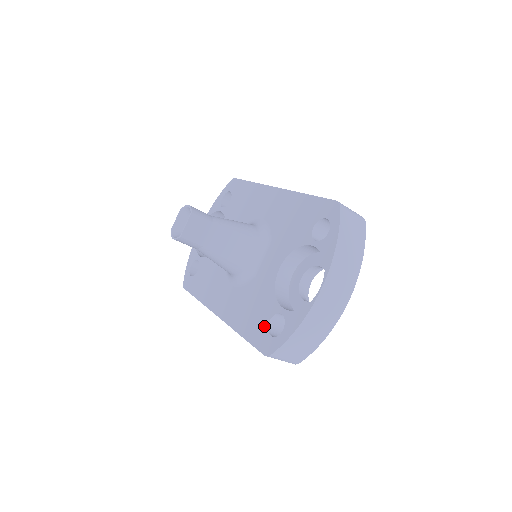
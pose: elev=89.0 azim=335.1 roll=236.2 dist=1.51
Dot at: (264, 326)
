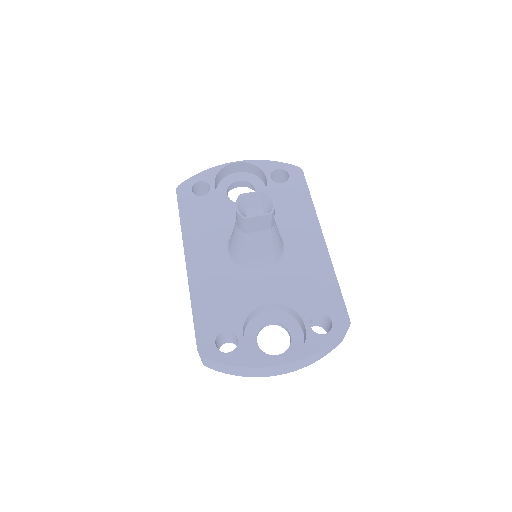
Dot at: (217, 329)
